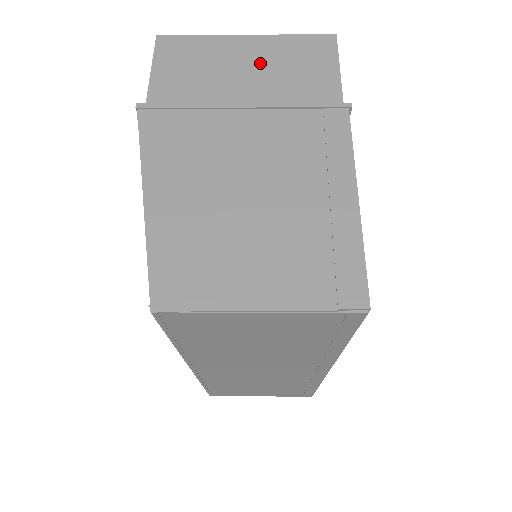
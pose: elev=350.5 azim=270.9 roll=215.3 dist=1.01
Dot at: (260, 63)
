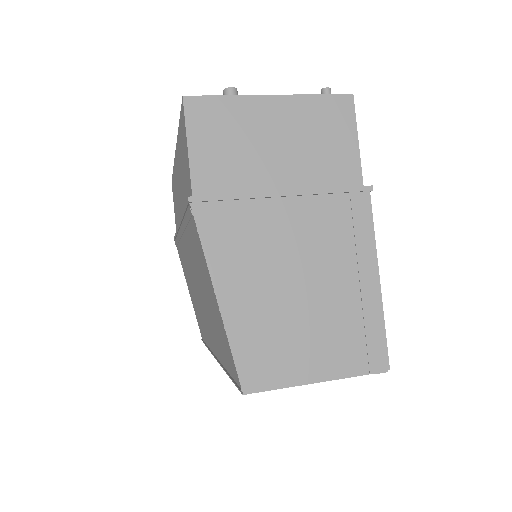
Dot at: (289, 133)
